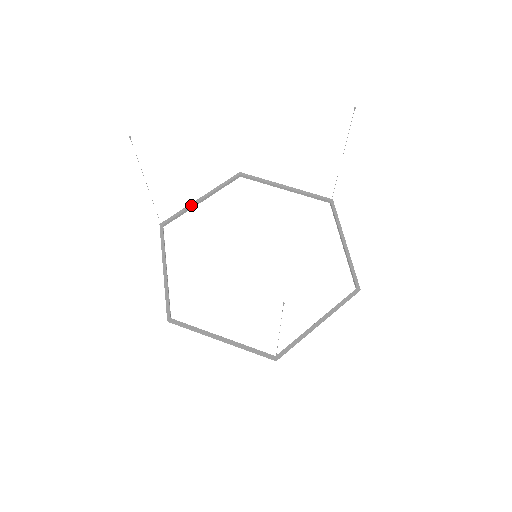
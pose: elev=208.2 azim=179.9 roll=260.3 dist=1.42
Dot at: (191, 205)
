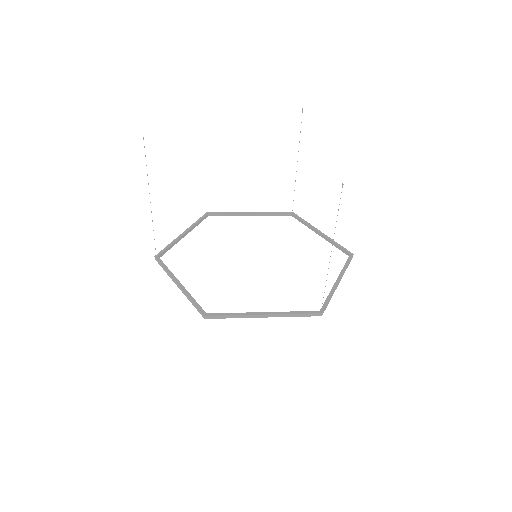
Dot at: (177, 239)
